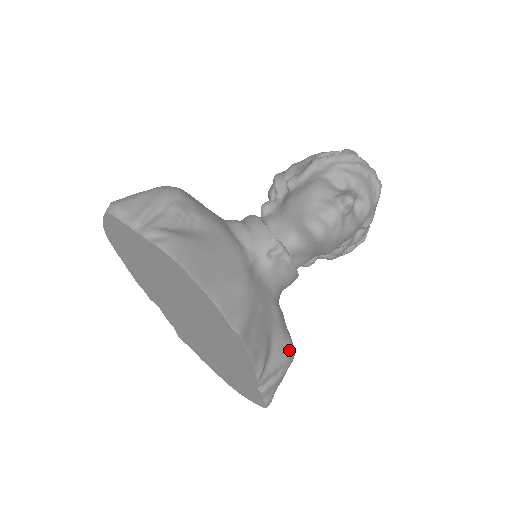
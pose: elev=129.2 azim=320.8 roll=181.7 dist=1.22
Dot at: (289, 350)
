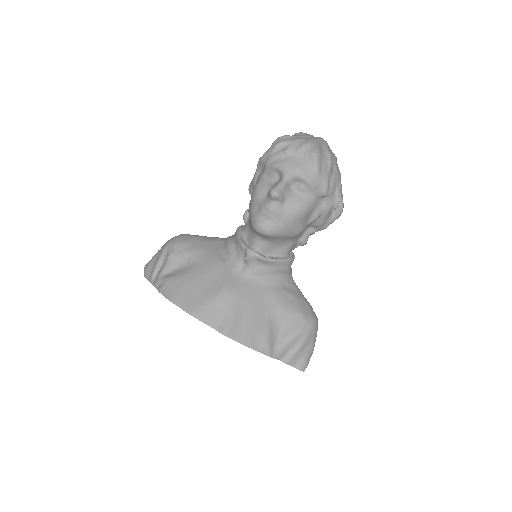
Dot at: (300, 323)
